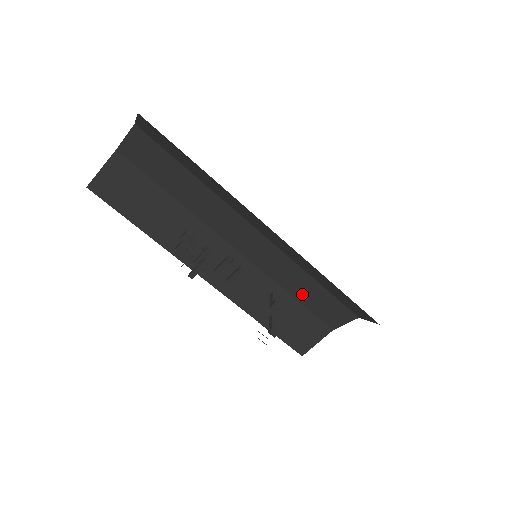
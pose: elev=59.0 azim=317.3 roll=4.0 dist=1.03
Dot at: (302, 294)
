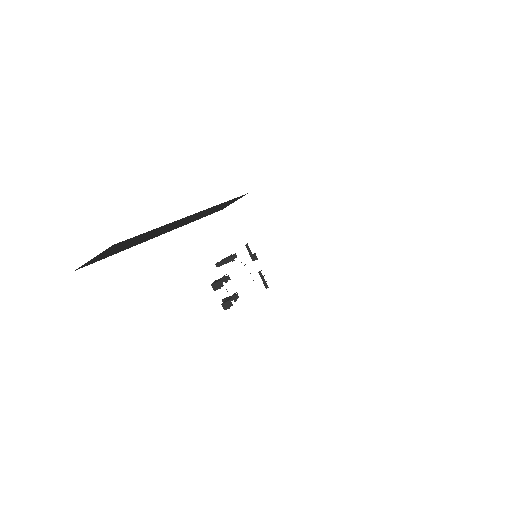
Dot at: occluded
